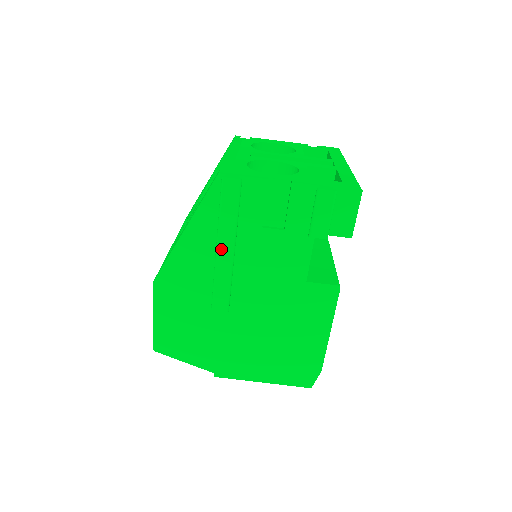
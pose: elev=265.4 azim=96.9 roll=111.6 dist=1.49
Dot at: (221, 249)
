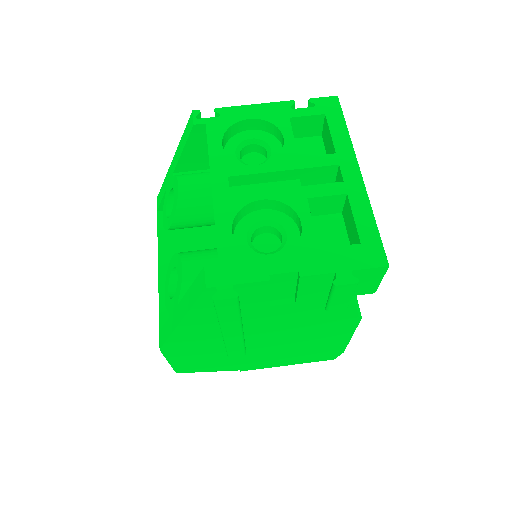
Dot at: (227, 333)
